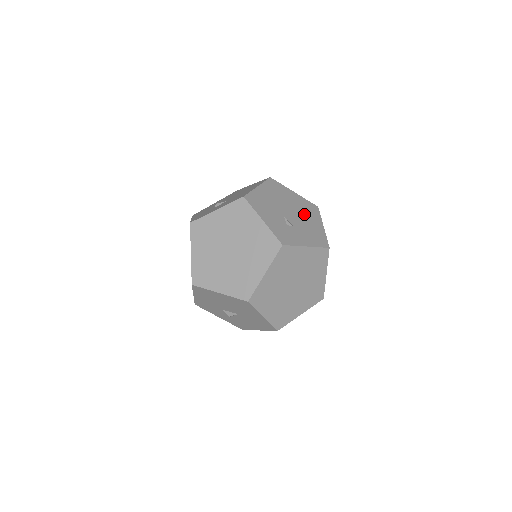
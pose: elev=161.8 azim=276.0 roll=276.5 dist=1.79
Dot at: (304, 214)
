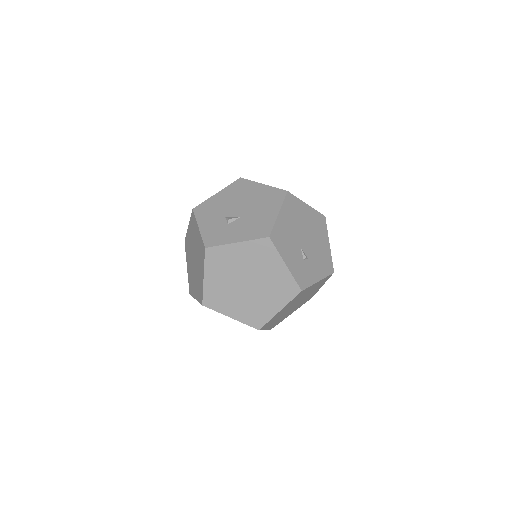
Dot at: (315, 235)
